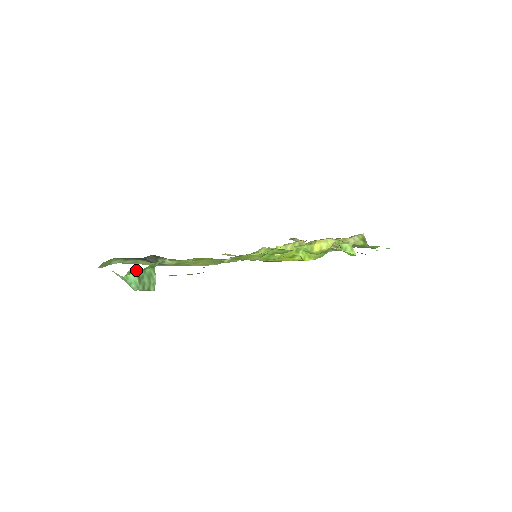
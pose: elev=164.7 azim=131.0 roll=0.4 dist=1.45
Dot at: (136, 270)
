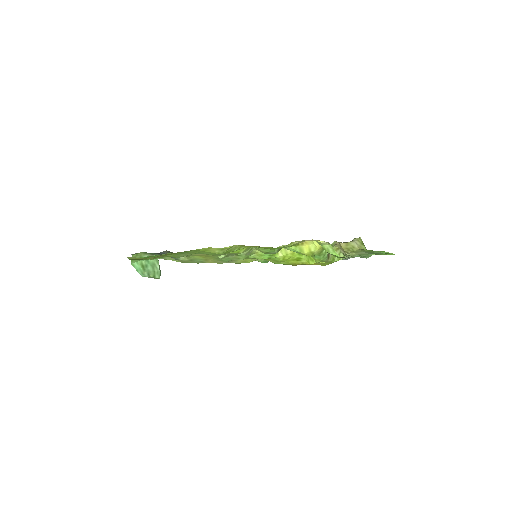
Dot at: occluded
